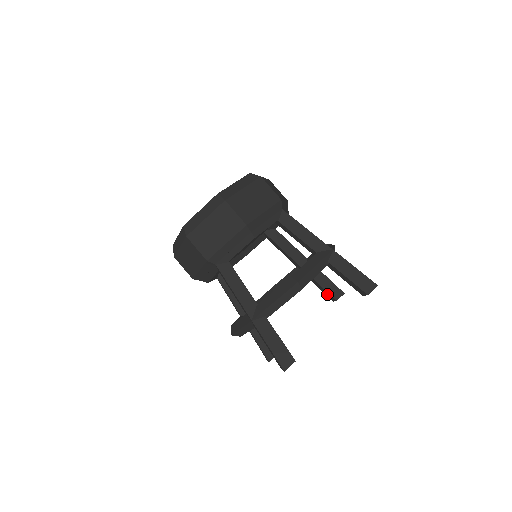
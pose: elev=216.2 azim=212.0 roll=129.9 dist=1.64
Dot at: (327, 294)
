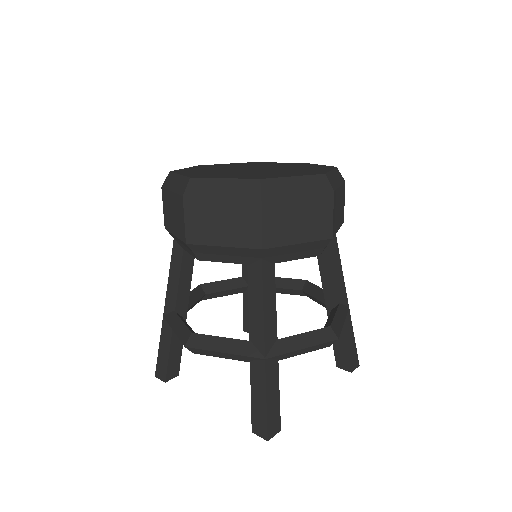
Dot at: occluded
